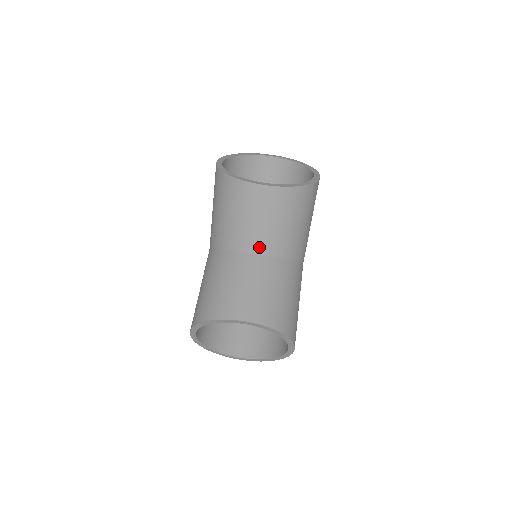
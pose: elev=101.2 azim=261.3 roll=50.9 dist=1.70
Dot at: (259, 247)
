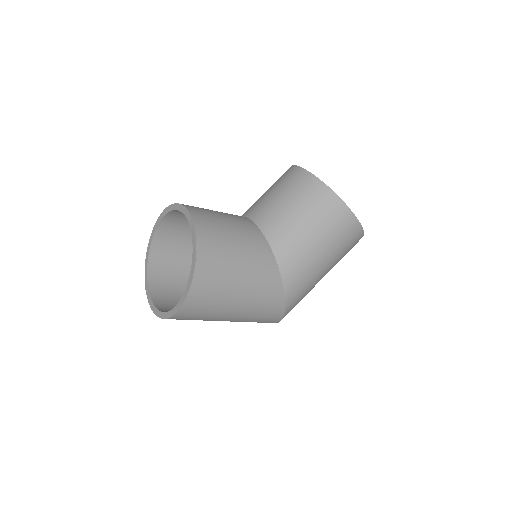
Dot at: (260, 216)
